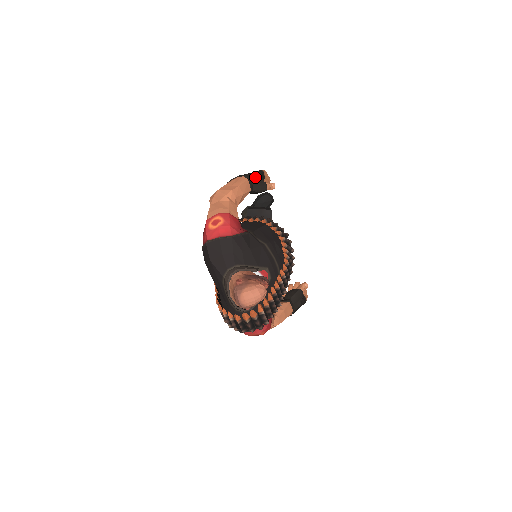
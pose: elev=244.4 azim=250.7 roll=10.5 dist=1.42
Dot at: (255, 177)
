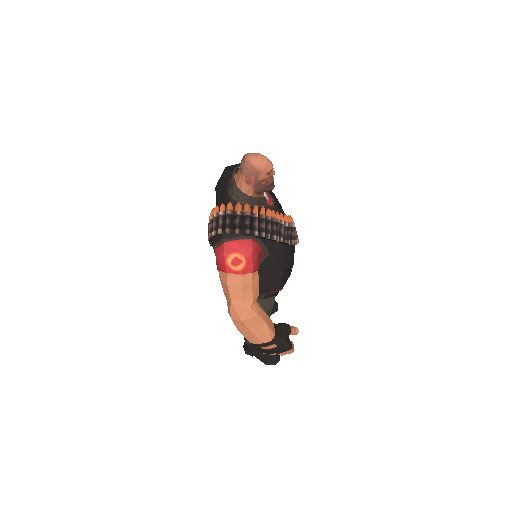
Dot at: occluded
